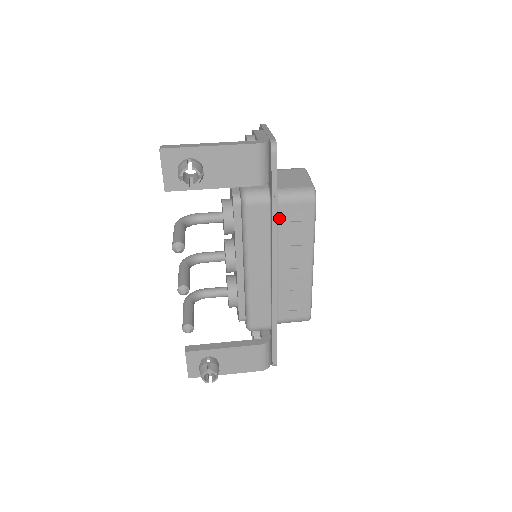
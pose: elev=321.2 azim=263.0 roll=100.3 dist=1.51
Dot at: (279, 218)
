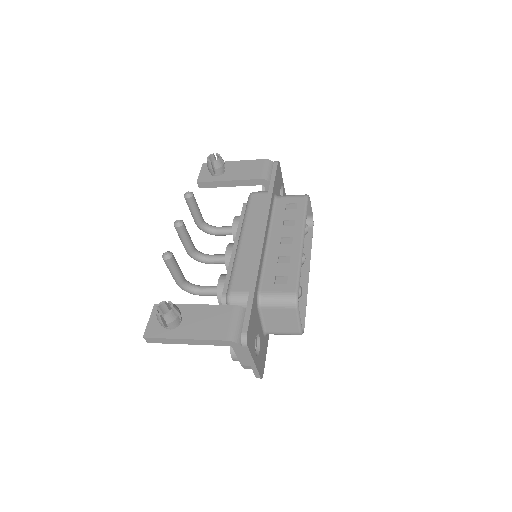
Dot at: (276, 207)
